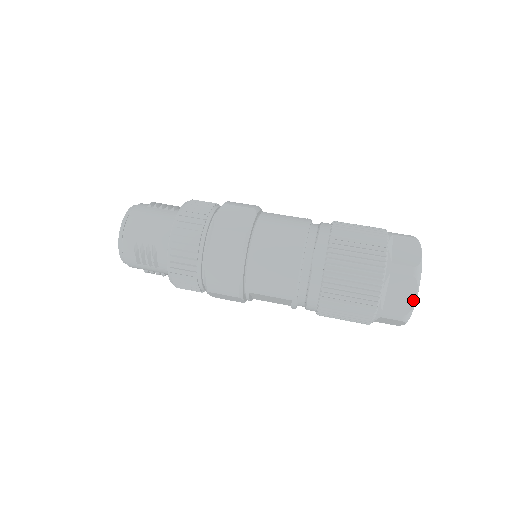
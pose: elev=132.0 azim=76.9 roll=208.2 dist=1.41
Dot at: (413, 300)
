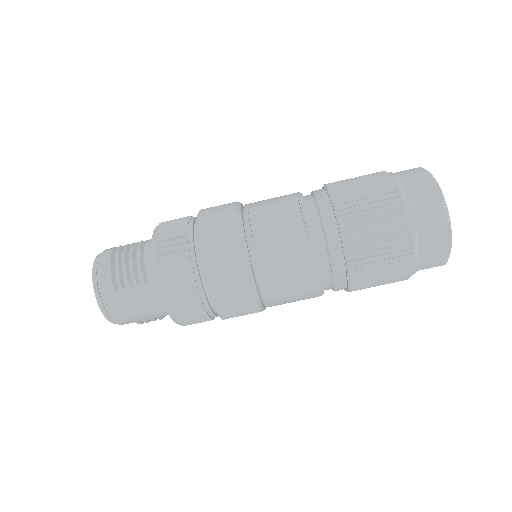
Dot at: occluded
